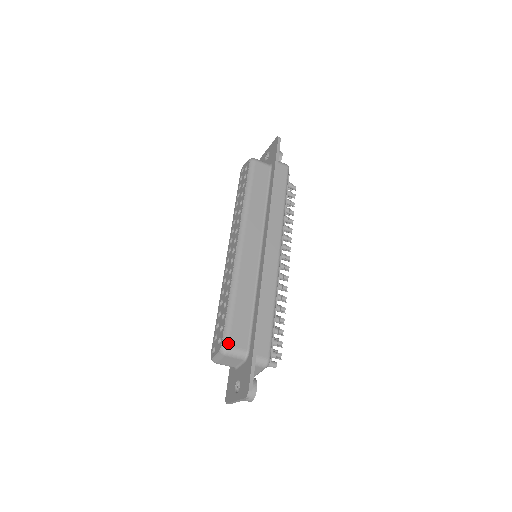
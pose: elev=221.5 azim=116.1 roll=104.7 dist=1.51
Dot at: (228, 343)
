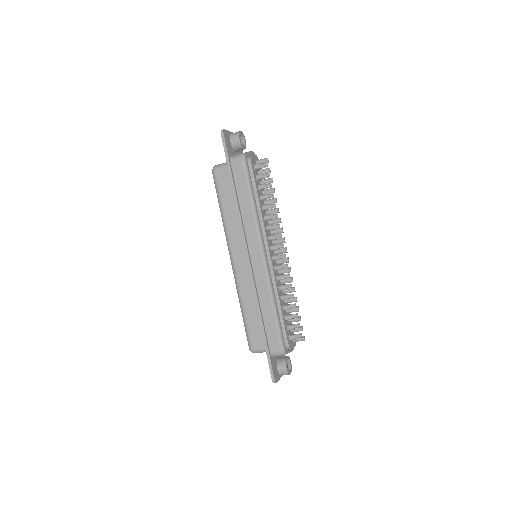
Dot at: (251, 347)
